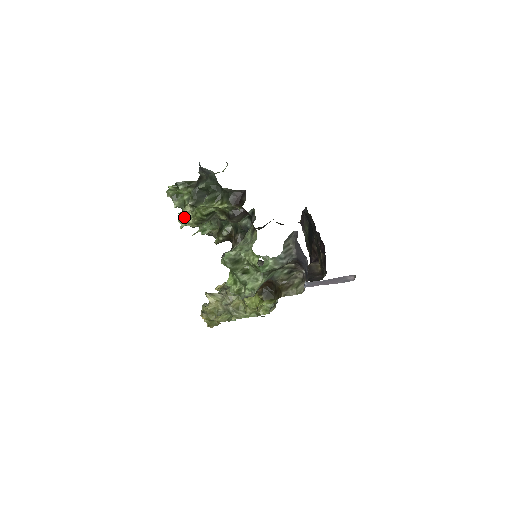
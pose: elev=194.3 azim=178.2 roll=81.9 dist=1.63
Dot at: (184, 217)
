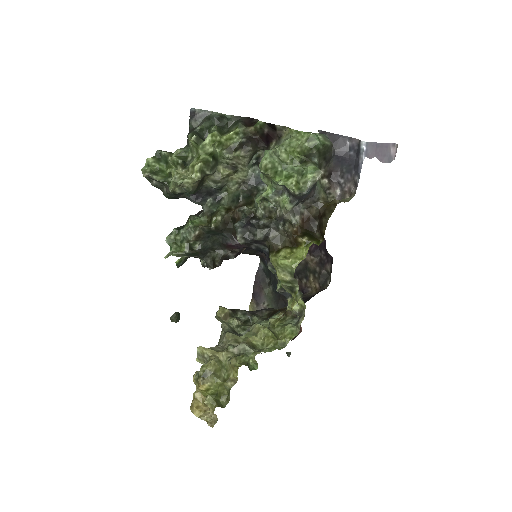
Dot at: (179, 174)
